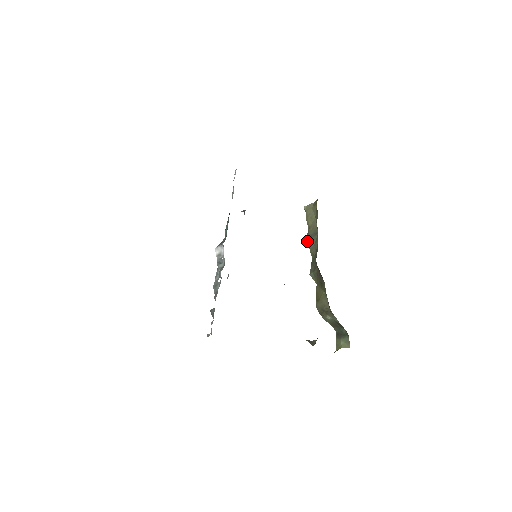
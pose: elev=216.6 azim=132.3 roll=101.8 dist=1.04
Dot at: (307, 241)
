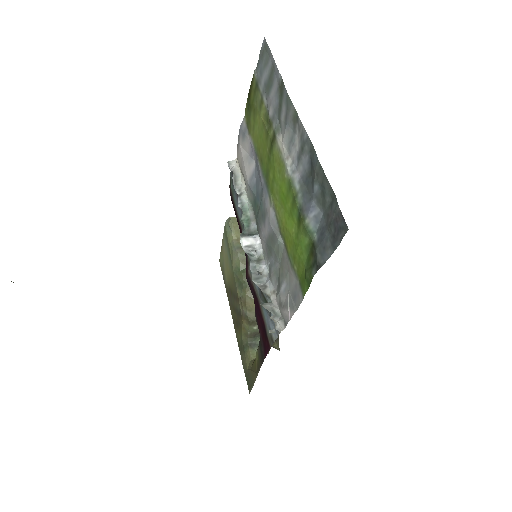
Dot at: (237, 252)
